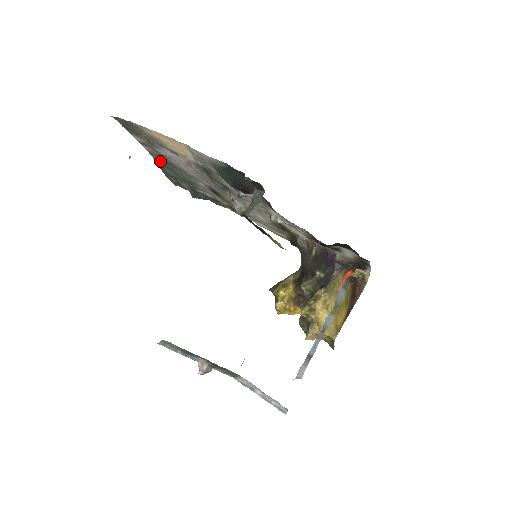
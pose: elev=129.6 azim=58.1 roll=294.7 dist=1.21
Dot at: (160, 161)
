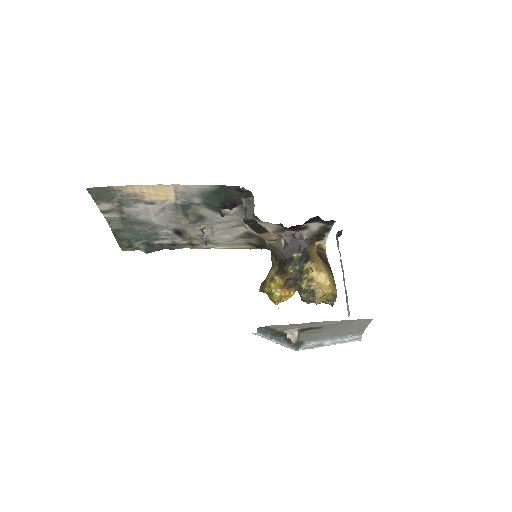
Dot at: (118, 226)
